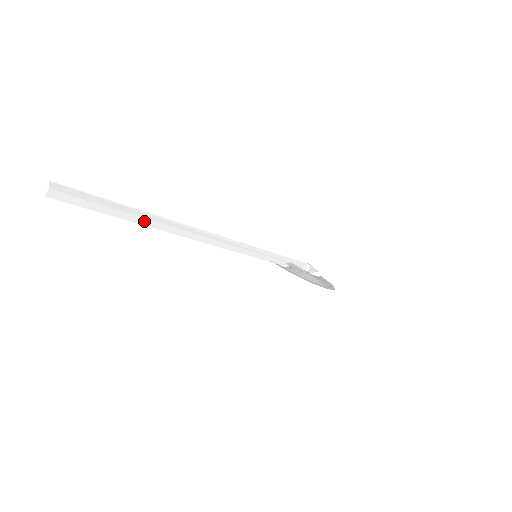
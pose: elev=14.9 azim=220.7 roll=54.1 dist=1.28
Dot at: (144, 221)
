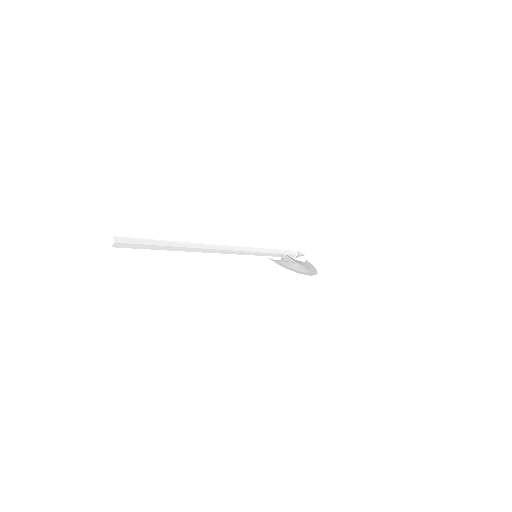
Dot at: (175, 248)
